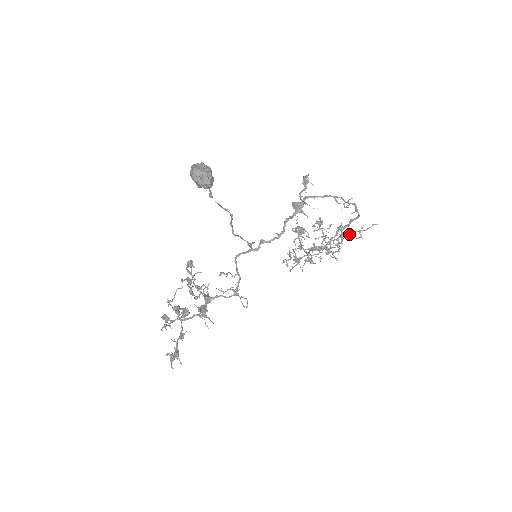
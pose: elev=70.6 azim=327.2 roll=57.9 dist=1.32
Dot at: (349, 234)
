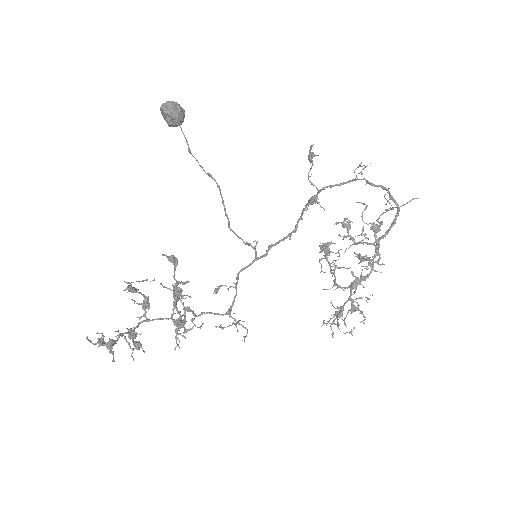
Dot at: (381, 221)
